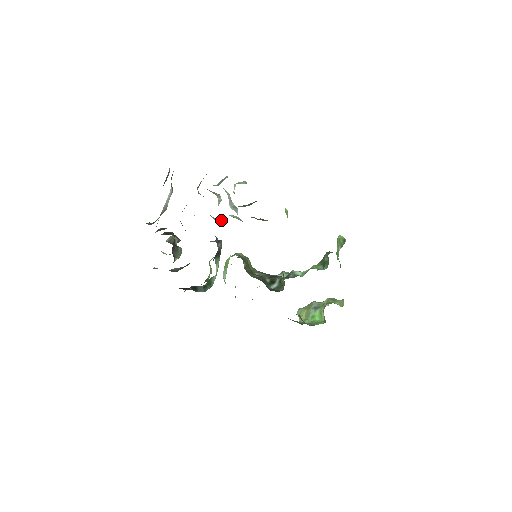
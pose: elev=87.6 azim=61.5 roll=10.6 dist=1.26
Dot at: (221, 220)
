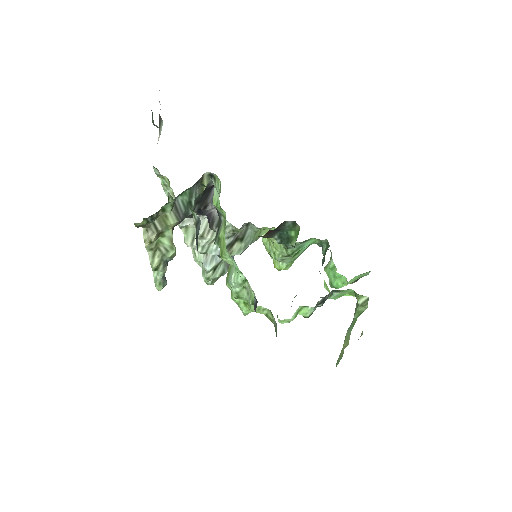
Dot at: (207, 222)
